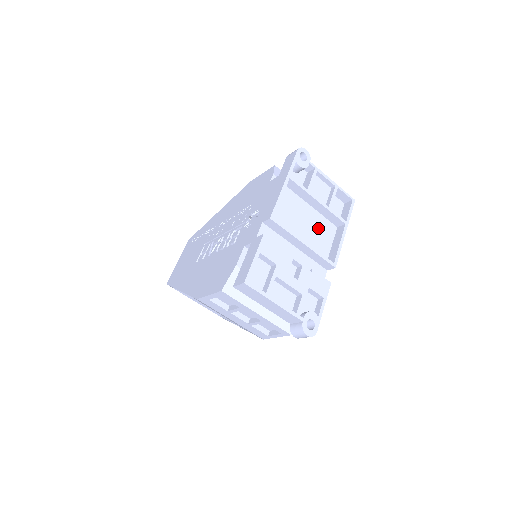
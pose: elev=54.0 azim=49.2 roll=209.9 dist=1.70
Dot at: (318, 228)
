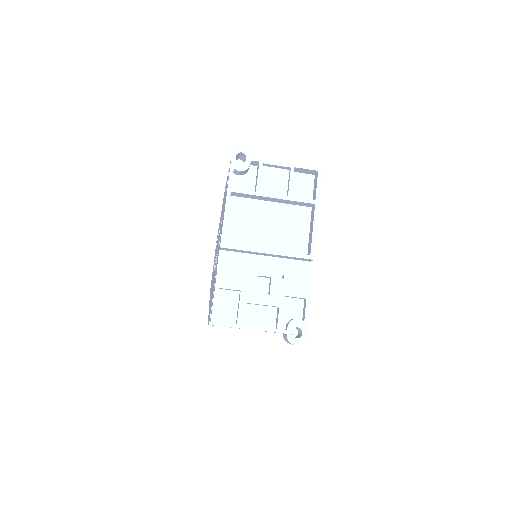
Dot at: (287, 221)
